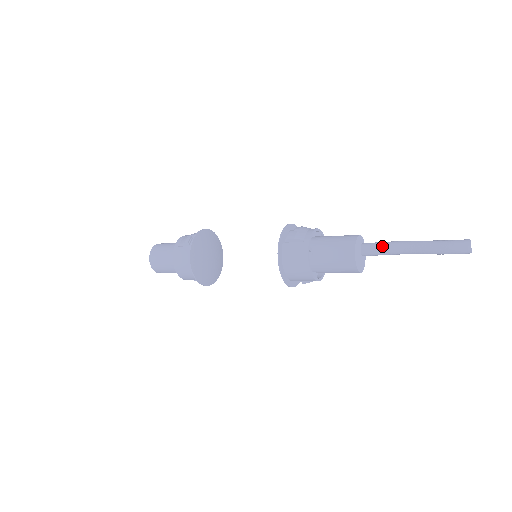
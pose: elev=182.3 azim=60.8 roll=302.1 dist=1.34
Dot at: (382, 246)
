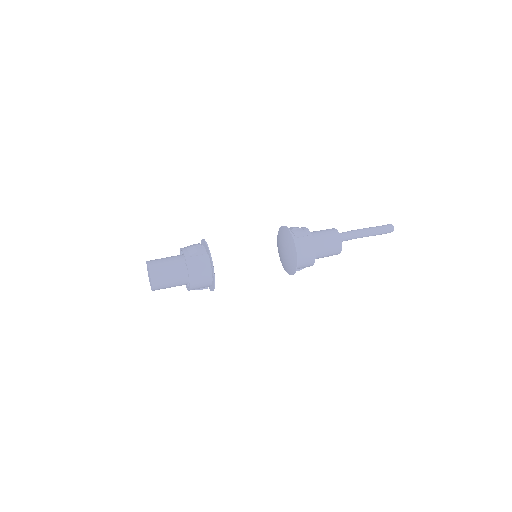
Dot at: (347, 234)
